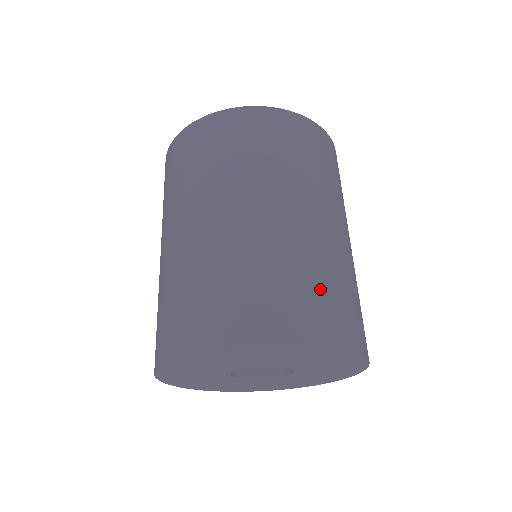
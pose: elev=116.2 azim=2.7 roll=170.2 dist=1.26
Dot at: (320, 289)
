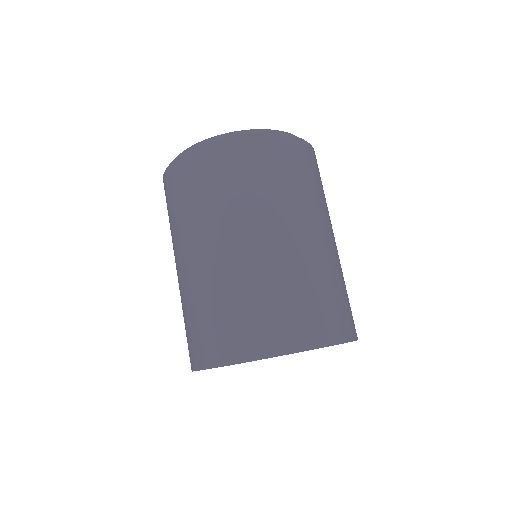
Dot at: occluded
